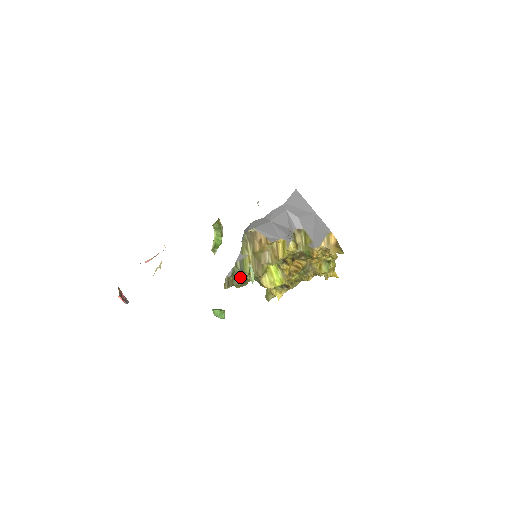
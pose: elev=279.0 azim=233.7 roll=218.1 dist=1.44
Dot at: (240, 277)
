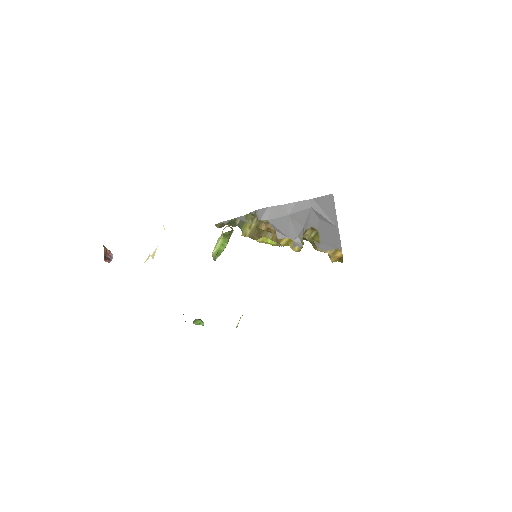
Dot at: (235, 224)
